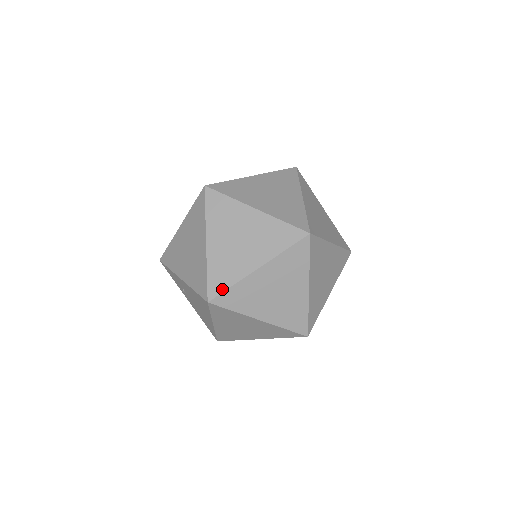
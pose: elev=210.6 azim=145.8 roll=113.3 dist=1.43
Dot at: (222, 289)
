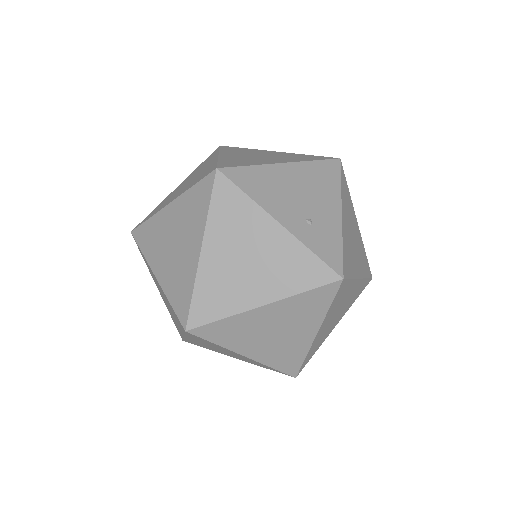
Dot at: (181, 337)
